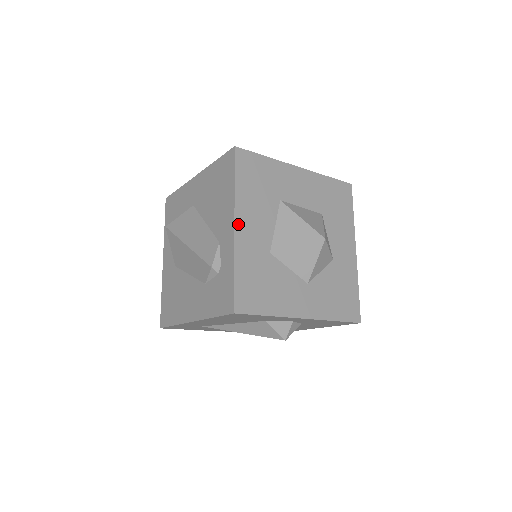
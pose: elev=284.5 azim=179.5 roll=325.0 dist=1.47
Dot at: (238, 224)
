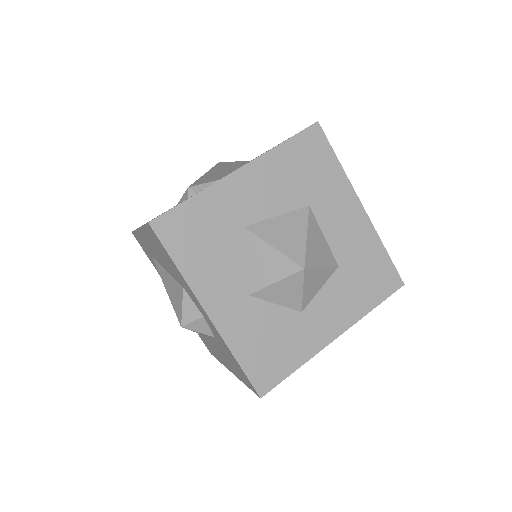
Dot at: (244, 172)
